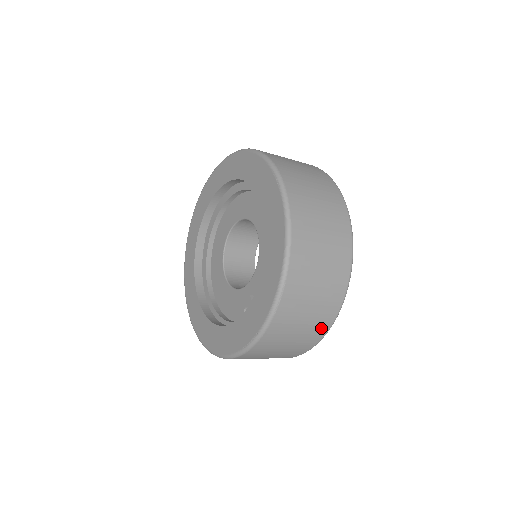
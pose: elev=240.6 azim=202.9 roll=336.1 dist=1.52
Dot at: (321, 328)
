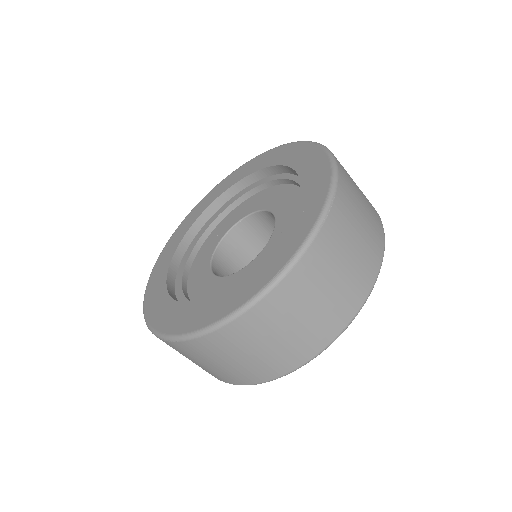
Dot at: (356, 295)
